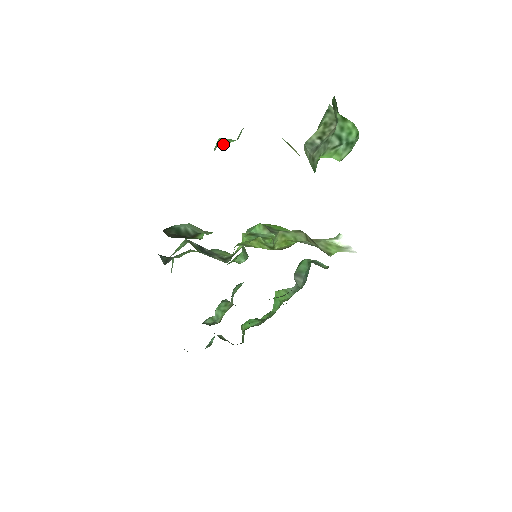
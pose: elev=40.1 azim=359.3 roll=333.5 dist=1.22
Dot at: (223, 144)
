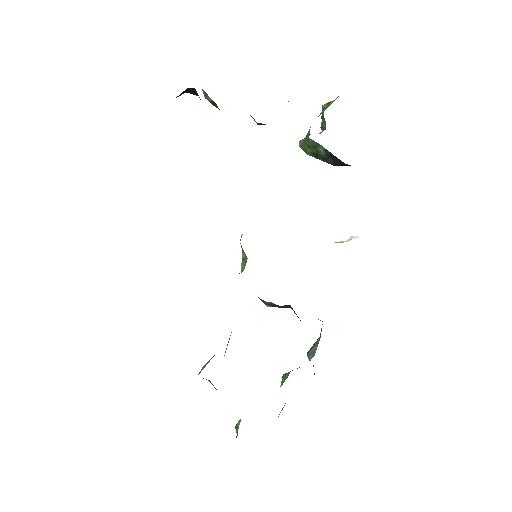
Dot at: occluded
